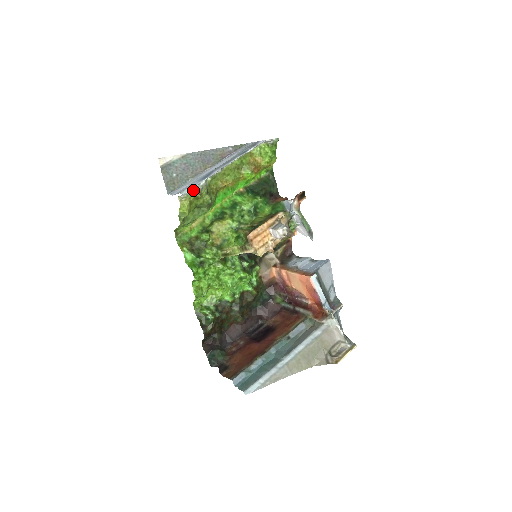
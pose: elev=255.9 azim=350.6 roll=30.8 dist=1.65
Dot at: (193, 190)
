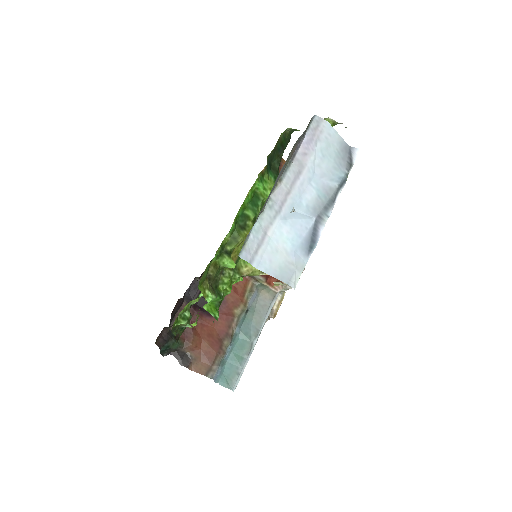
Dot at: (299, 271)
